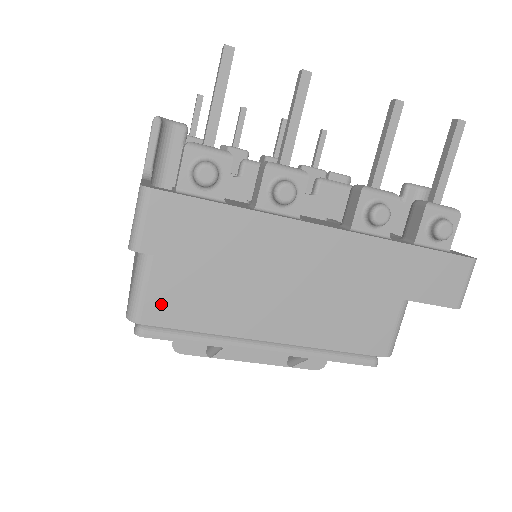
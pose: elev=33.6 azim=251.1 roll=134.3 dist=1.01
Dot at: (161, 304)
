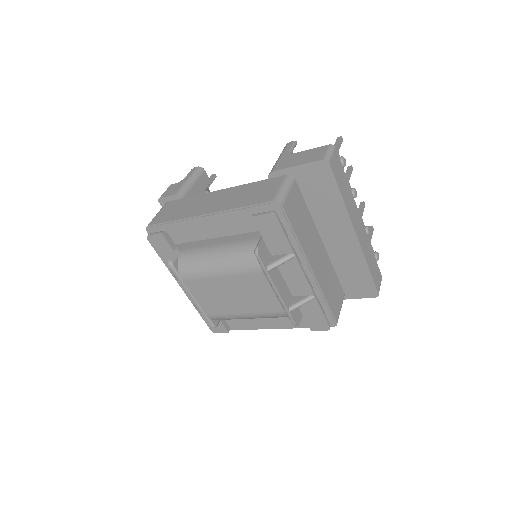
Dot at: (290, 207)
